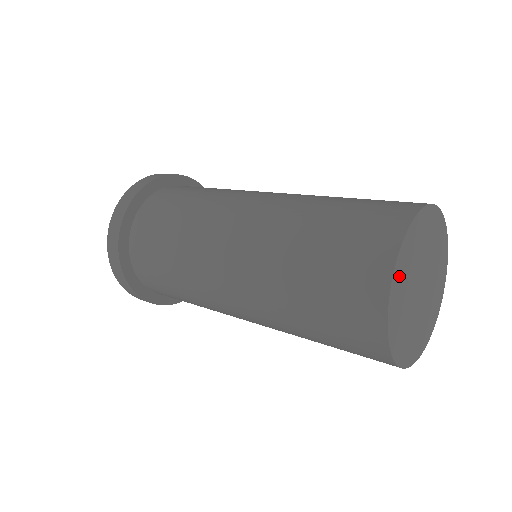
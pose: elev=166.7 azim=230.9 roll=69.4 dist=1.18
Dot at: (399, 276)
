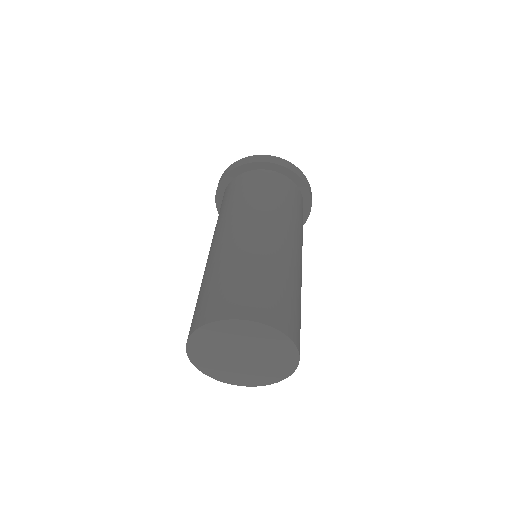
Dot at: (196, 351)
